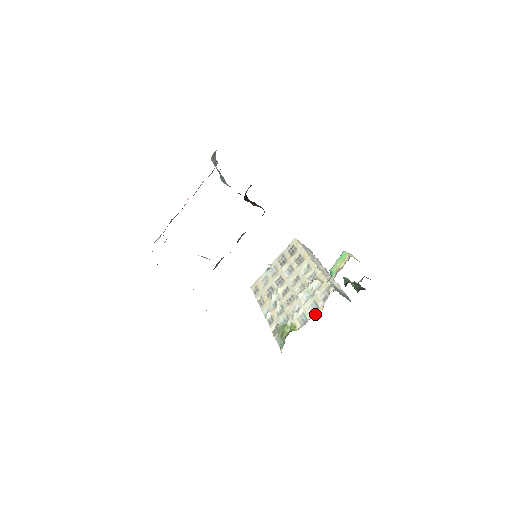
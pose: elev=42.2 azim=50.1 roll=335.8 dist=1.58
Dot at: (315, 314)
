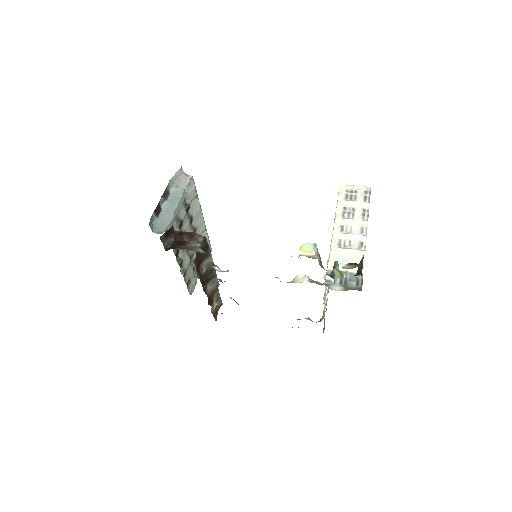
Dot at: occluded
